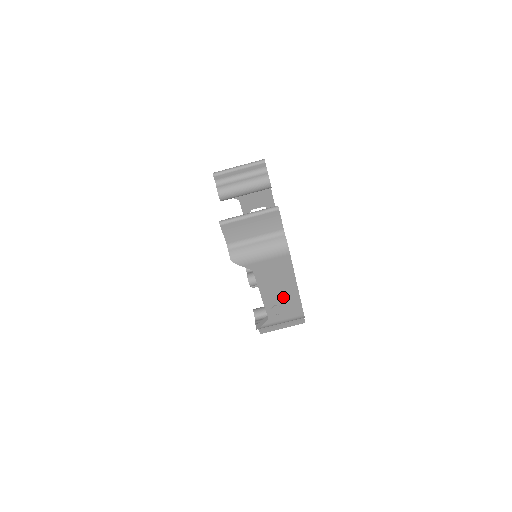
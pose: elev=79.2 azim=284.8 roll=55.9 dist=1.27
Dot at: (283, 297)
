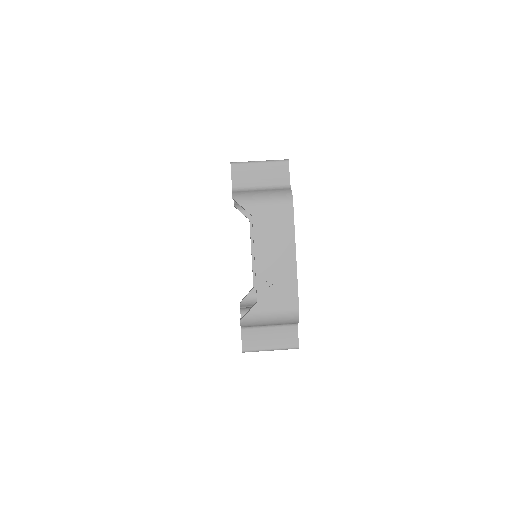
Dot at: (278, 269)
